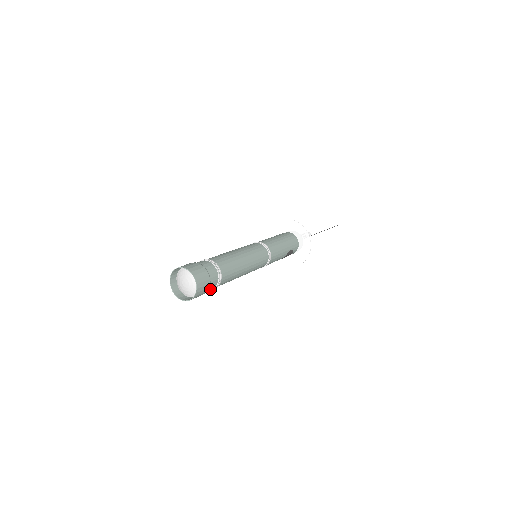
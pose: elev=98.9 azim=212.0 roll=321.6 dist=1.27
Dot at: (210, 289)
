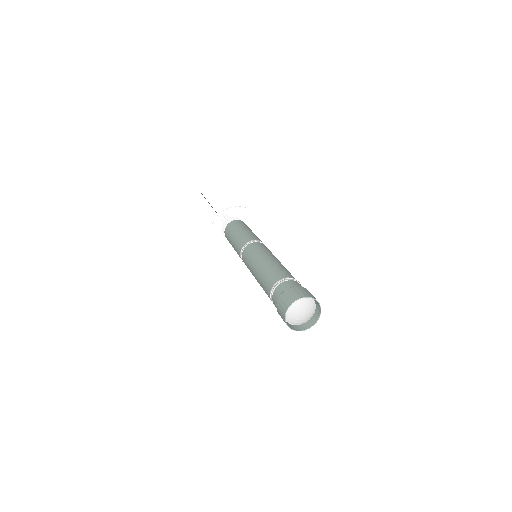
Dot at: occluded
